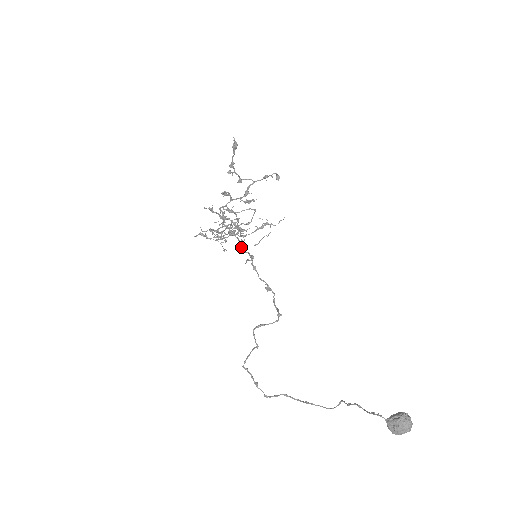
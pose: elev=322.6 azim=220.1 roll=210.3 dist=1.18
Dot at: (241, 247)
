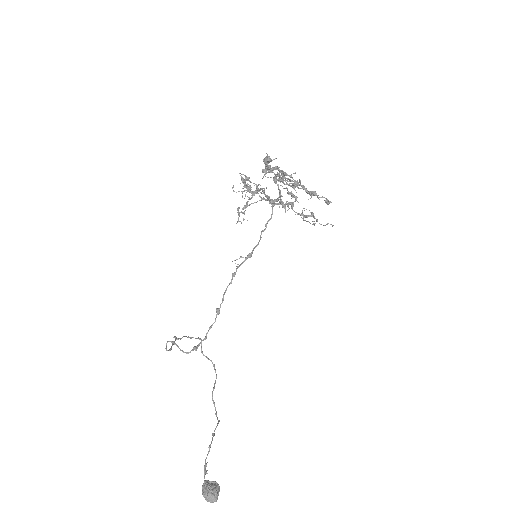
Dot at: (265, 225)
